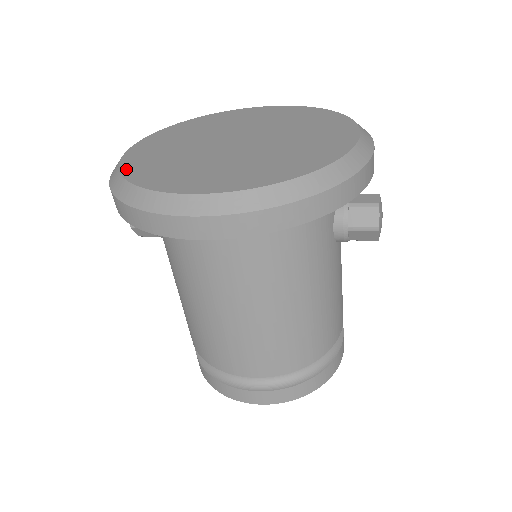
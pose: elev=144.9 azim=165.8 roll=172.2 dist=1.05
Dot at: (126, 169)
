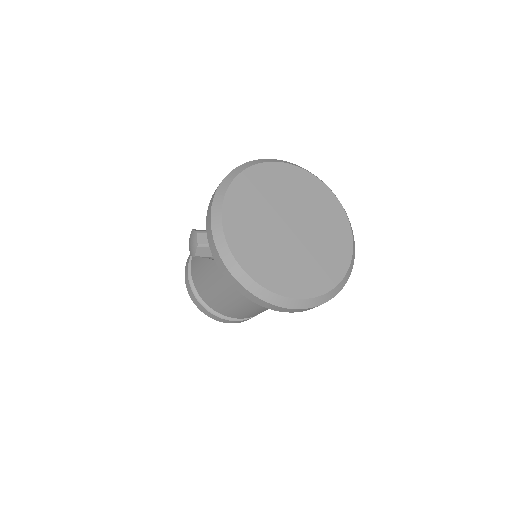
Dot at: (244, 264)
